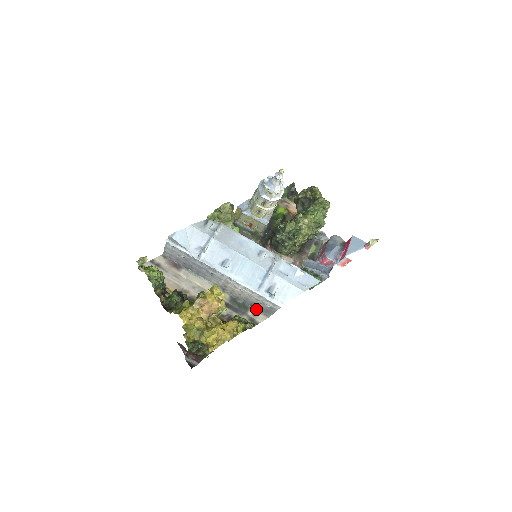
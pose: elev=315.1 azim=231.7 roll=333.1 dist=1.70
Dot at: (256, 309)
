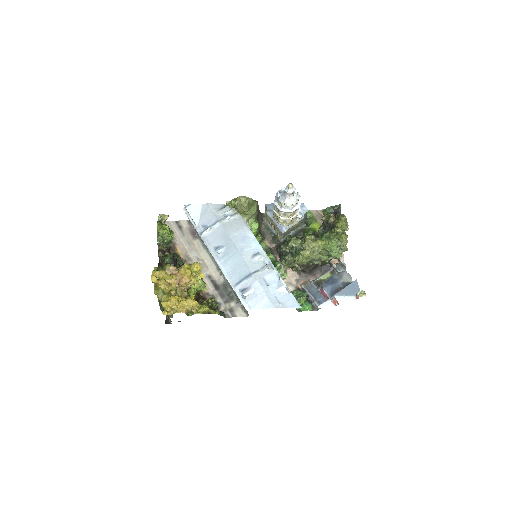
Dot at: (240, 303)
